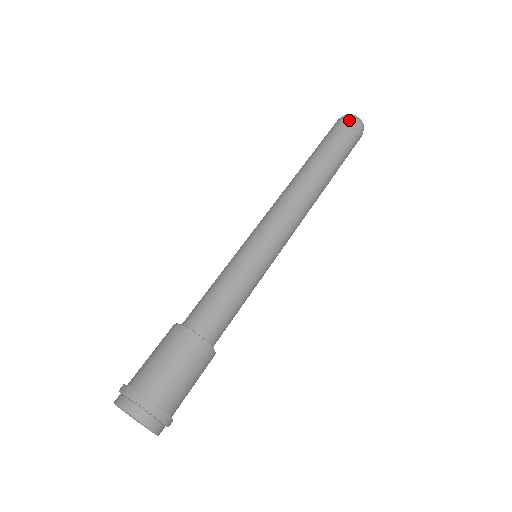
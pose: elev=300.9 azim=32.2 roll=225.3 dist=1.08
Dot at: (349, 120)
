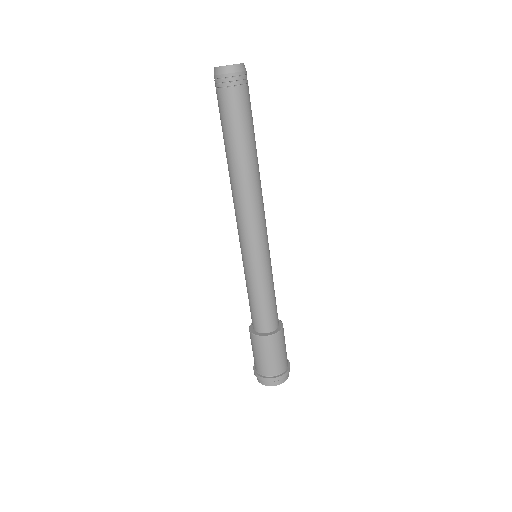
Dot at: (218, 81)
